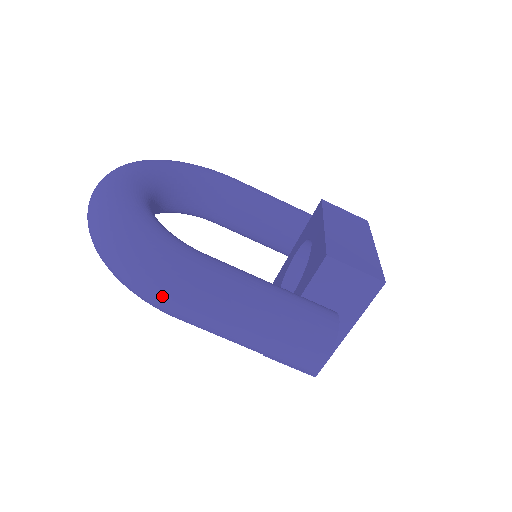
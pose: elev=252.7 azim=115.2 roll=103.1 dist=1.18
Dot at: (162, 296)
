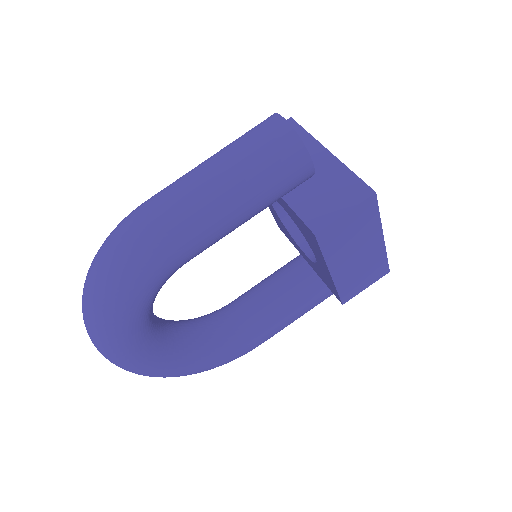
Dot at: (130, 225)
